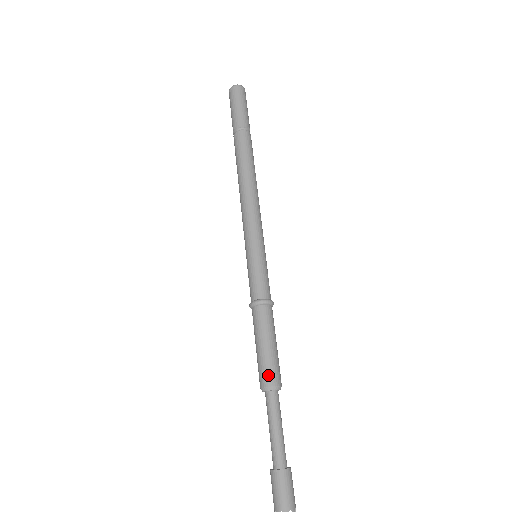
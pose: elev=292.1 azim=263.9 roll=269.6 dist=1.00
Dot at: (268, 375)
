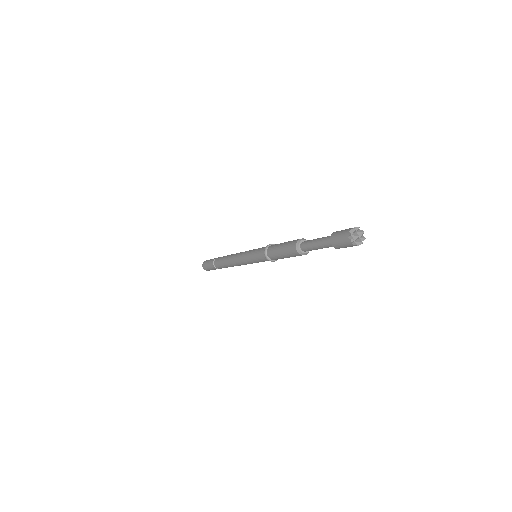
Dot at: (294, 241)
